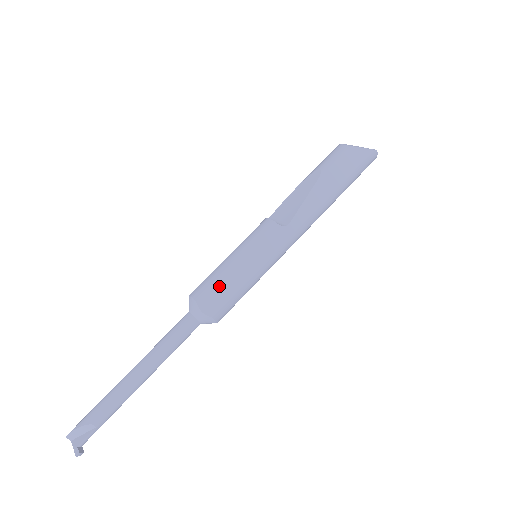
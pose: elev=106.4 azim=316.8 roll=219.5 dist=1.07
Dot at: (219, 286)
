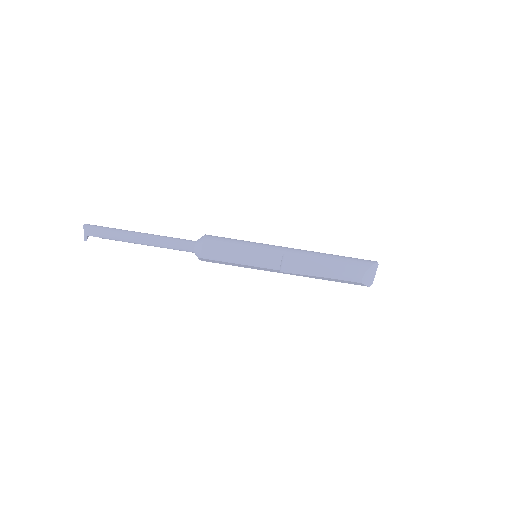
Dot at: (219, 262)
